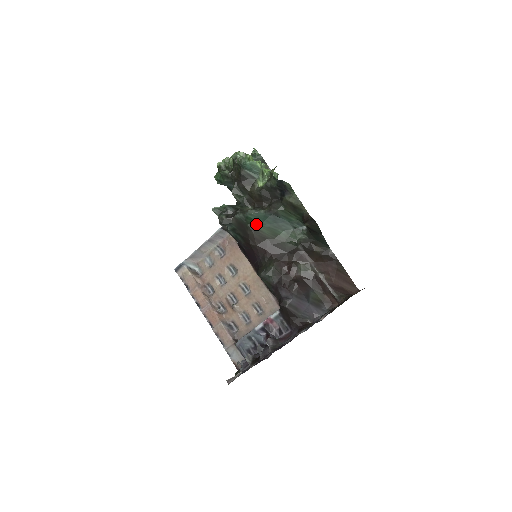
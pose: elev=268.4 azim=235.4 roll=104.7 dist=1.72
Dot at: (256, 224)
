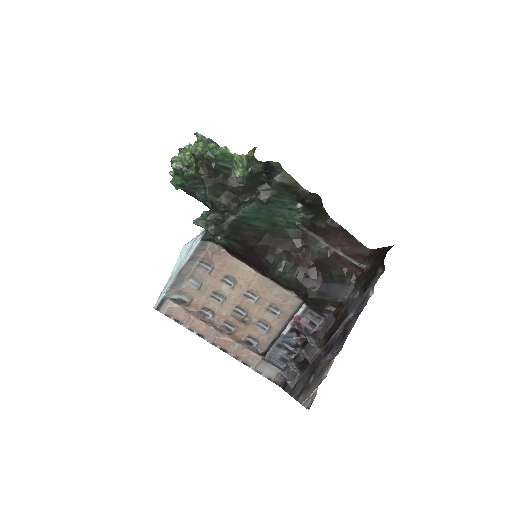
Dot at: (251, 221)
